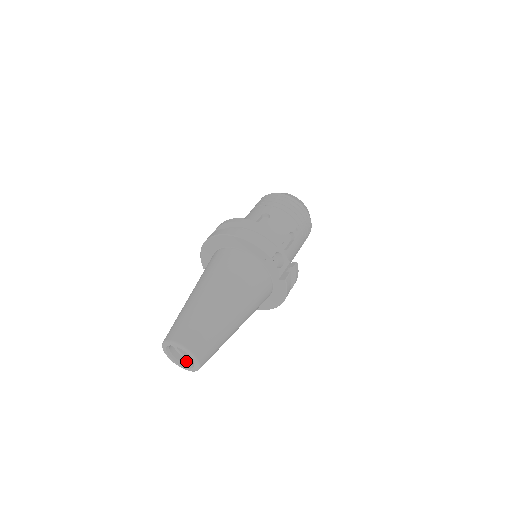
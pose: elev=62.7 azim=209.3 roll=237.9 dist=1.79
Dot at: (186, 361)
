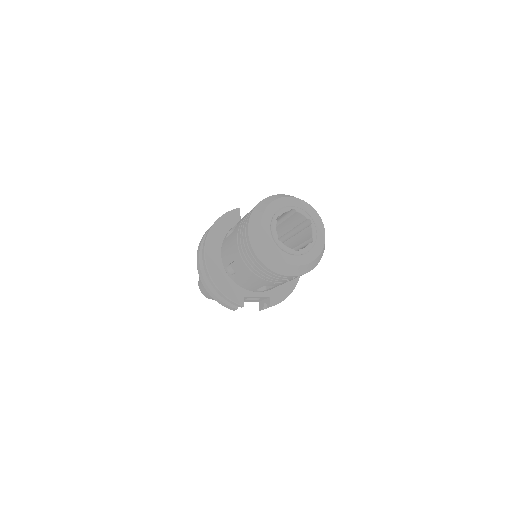
Dot at: occluded
